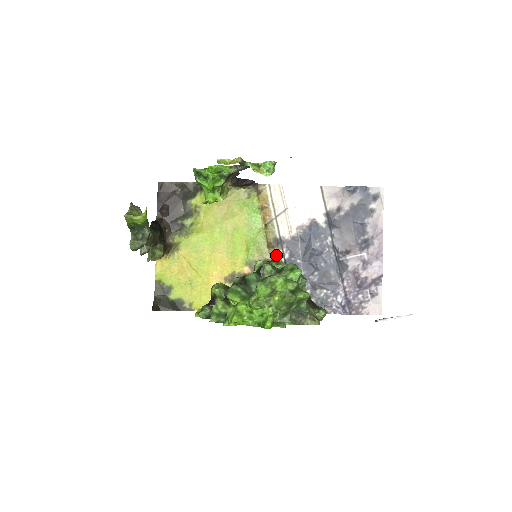
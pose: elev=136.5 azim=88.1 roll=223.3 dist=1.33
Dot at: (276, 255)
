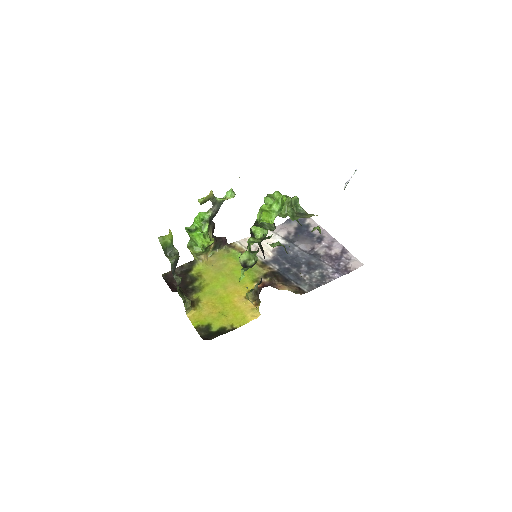
Dot at: (270, 269)
